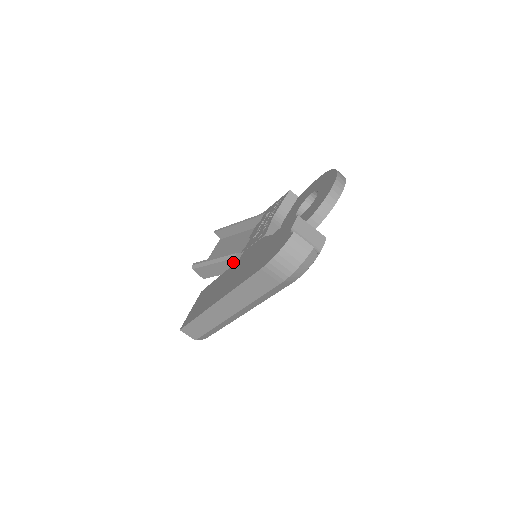
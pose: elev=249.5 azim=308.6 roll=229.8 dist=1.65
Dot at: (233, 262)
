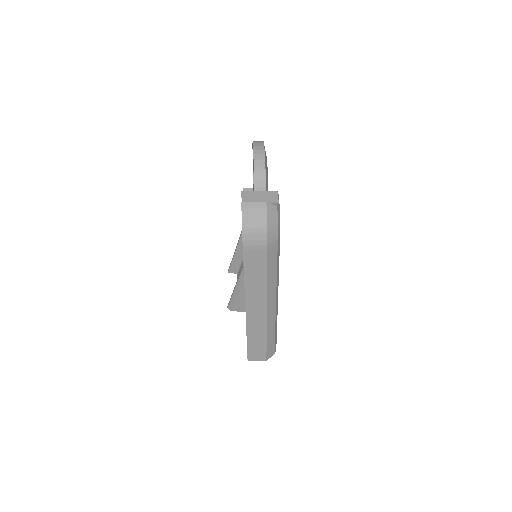
Dot at: occluded
